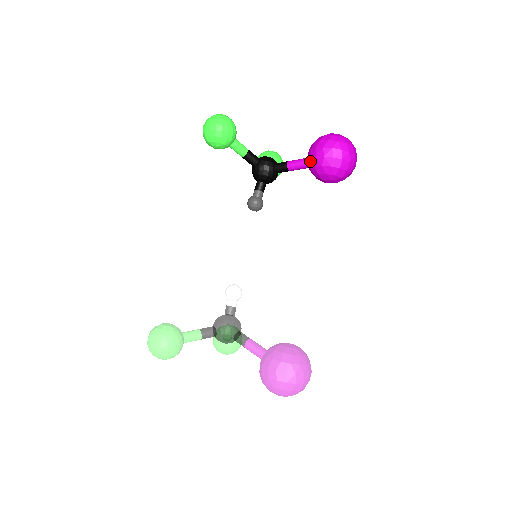
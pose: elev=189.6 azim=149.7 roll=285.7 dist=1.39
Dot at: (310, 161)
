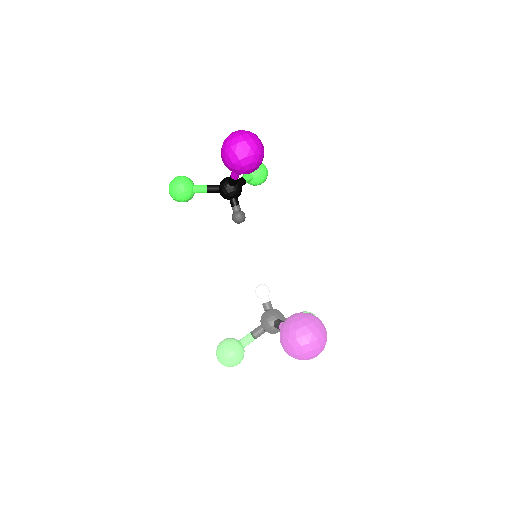
Dot at: occluded
